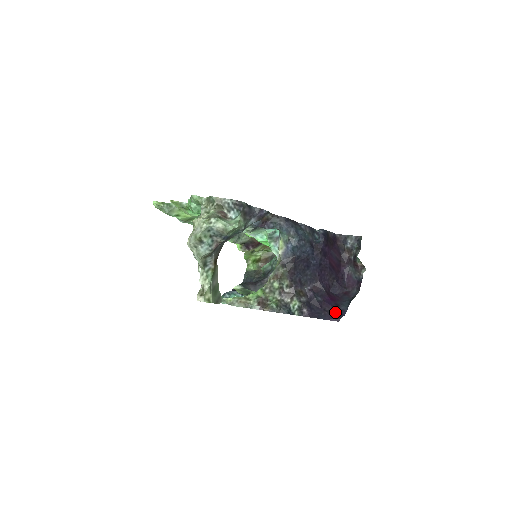
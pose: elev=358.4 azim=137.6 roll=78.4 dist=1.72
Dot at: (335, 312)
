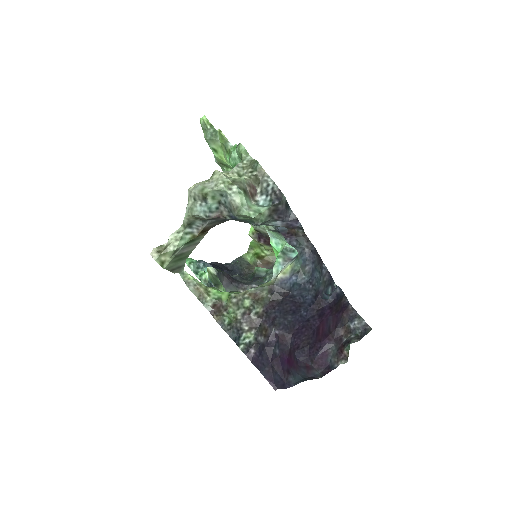
Dot at: (280, 377)
